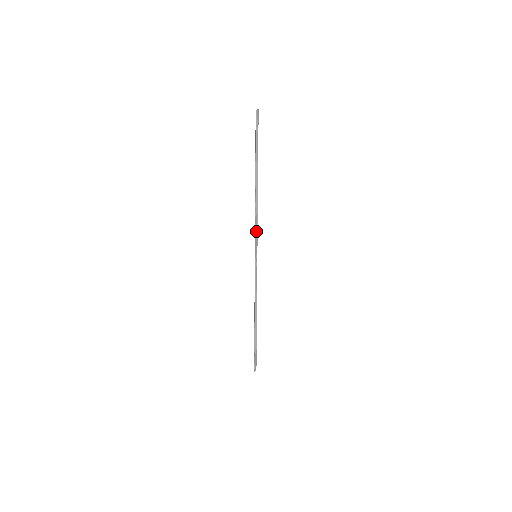
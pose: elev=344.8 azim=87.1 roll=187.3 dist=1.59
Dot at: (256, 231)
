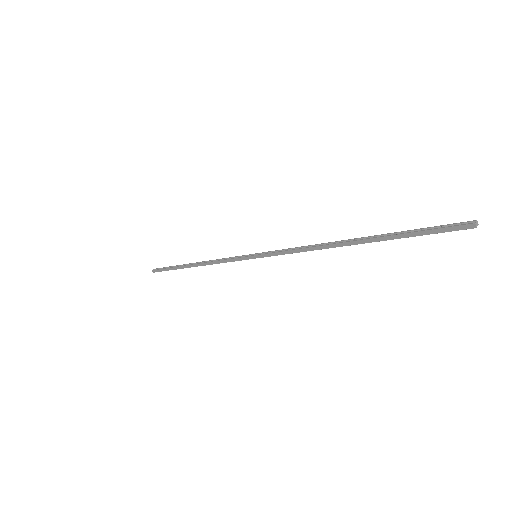
Dot at: (285, 253)
